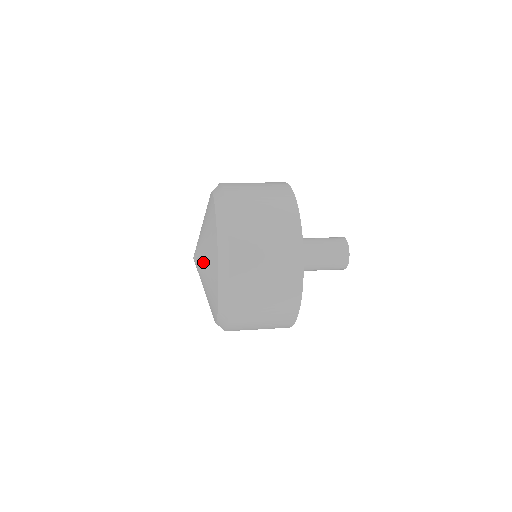
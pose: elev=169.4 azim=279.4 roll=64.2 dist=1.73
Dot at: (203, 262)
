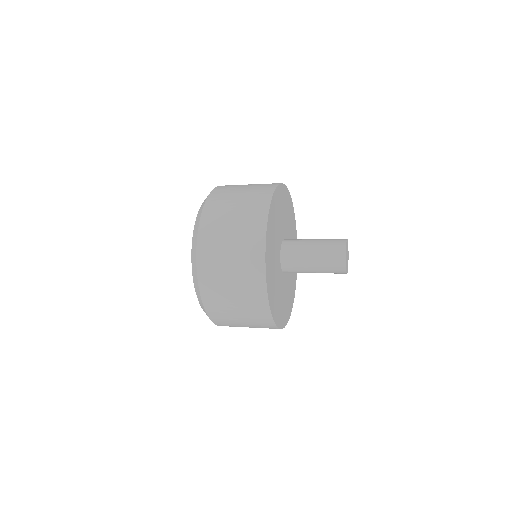
Dot at: occluded
